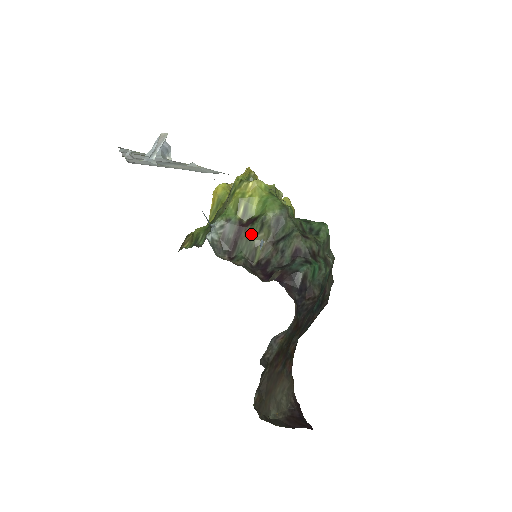
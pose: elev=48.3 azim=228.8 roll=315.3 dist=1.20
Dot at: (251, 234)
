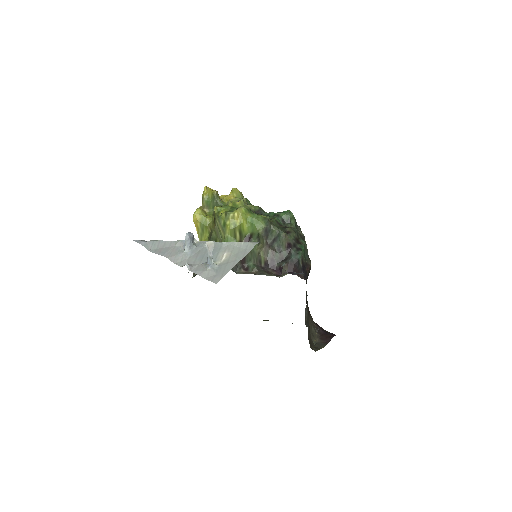
Dot at: occluded
